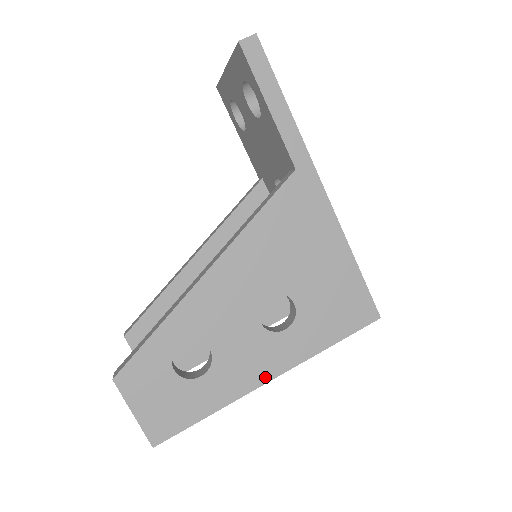
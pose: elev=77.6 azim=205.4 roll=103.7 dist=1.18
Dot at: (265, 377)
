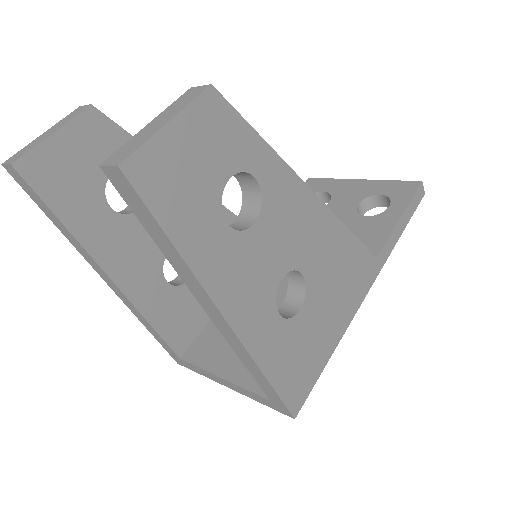
Dot at: (232, 314)
